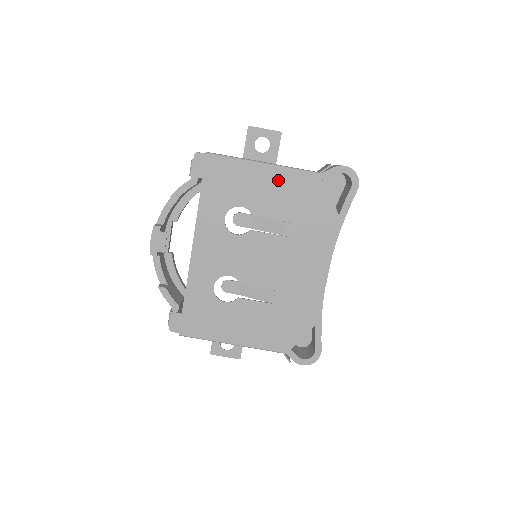
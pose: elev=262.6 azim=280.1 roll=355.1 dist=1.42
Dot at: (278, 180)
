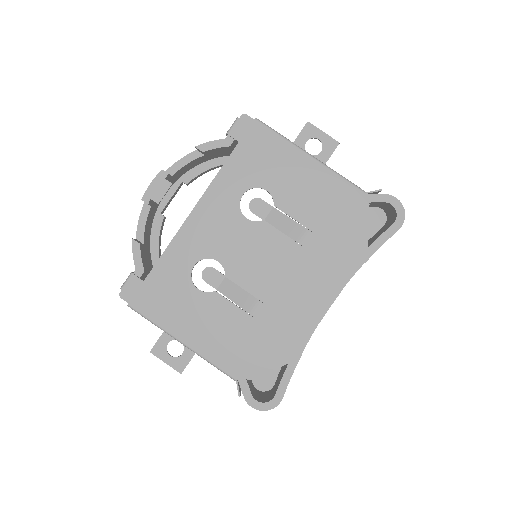
Dot at: (319, 180)
